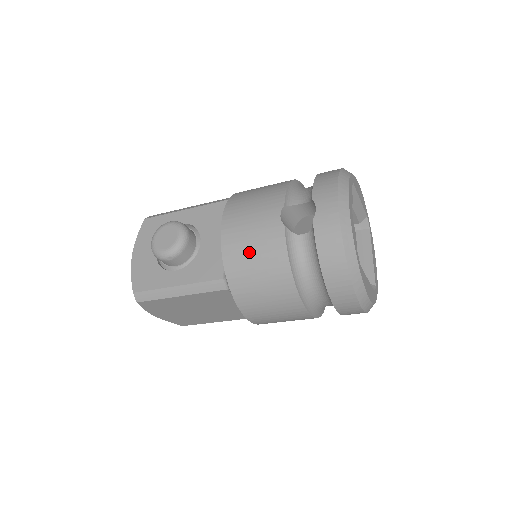
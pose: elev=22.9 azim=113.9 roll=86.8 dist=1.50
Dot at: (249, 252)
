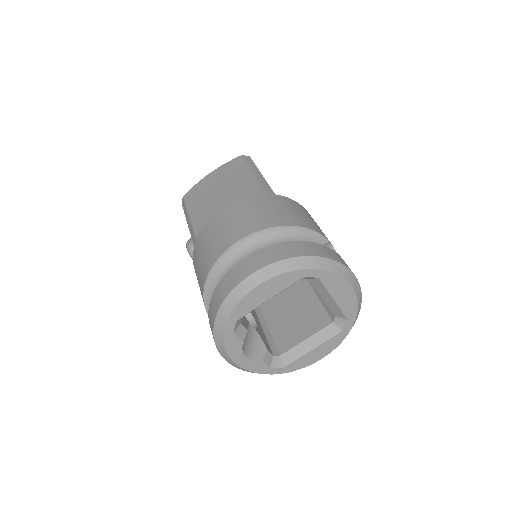
Dot at: occluded
